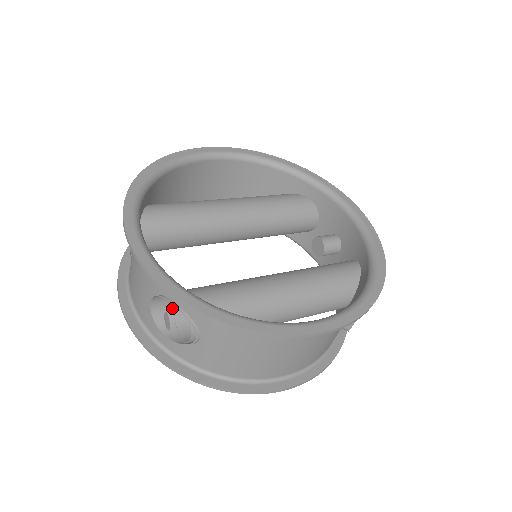
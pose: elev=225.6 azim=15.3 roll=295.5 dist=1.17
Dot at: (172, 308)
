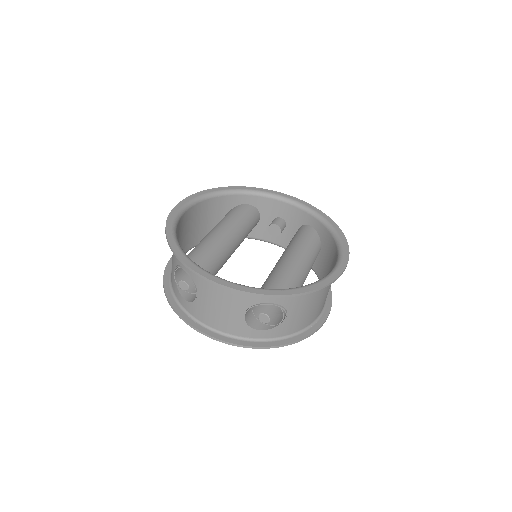
Dot at: (251, 313)
